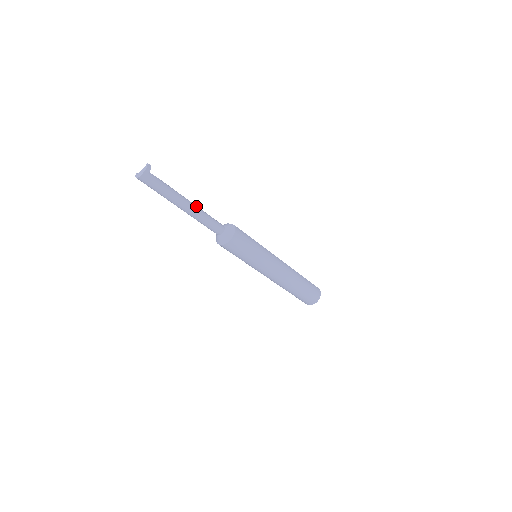
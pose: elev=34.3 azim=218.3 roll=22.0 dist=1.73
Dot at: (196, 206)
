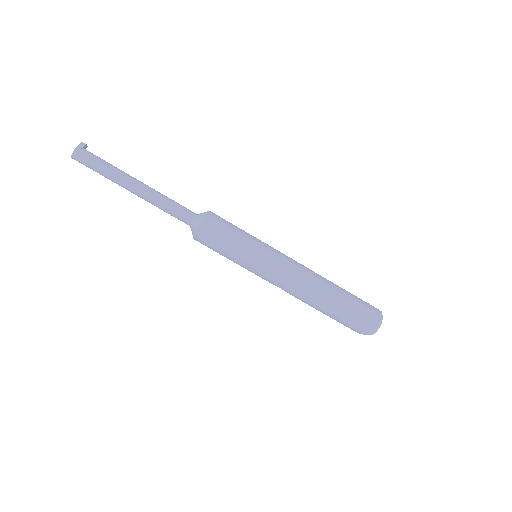
Dot at: occluded
